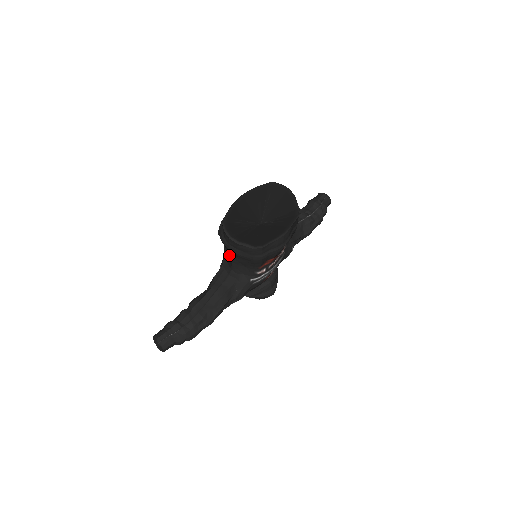
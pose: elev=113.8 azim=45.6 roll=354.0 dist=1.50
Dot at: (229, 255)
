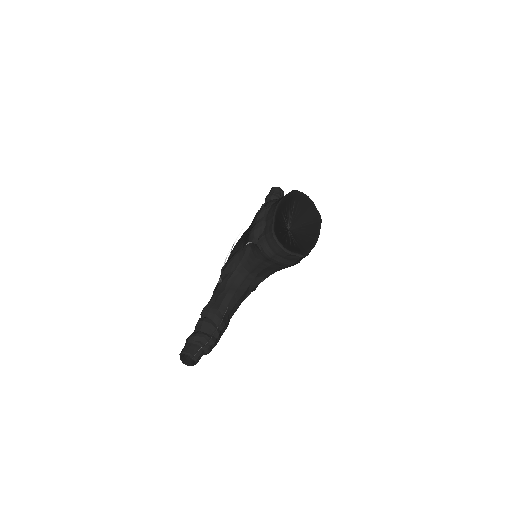
Dot at: (257, 261)
